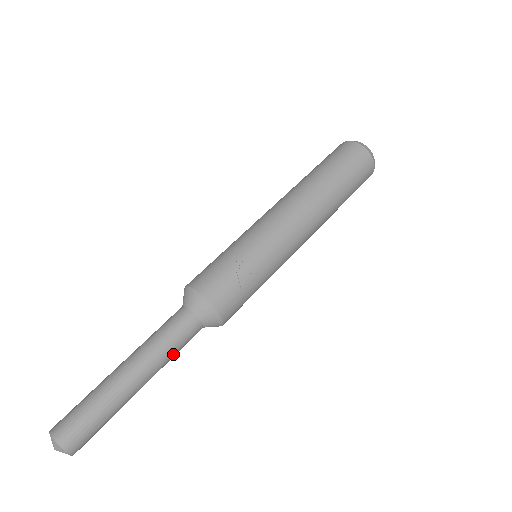
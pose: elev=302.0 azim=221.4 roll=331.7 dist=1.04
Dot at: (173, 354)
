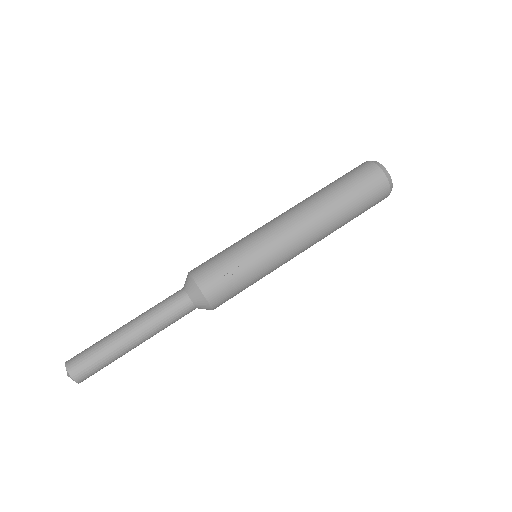
Dot at: (167, 326)
